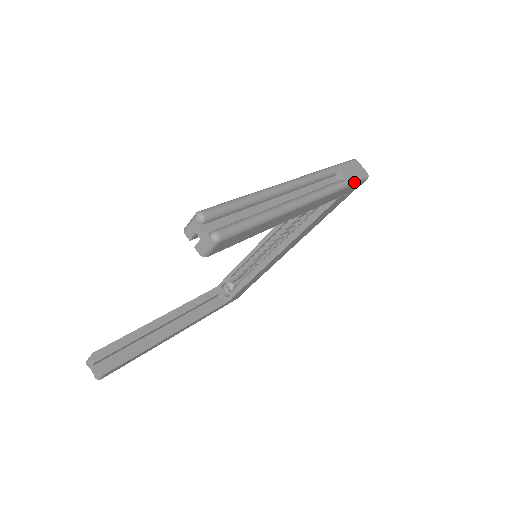
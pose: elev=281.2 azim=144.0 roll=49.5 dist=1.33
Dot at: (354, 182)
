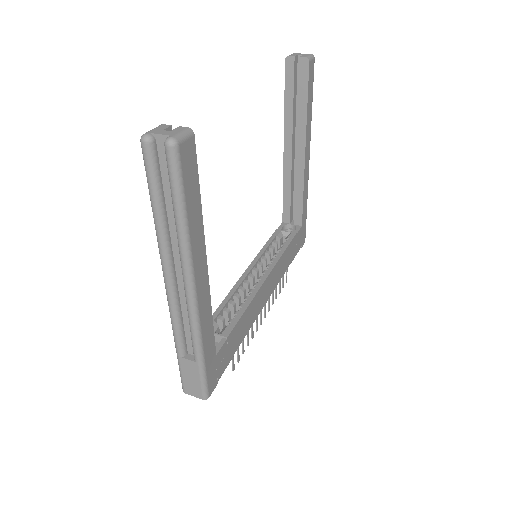
Dot at: occluded
